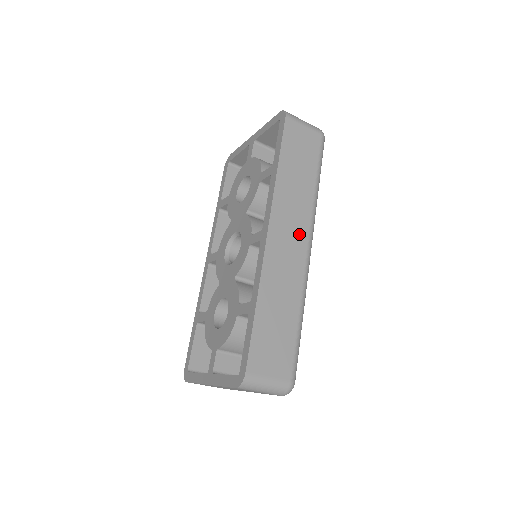
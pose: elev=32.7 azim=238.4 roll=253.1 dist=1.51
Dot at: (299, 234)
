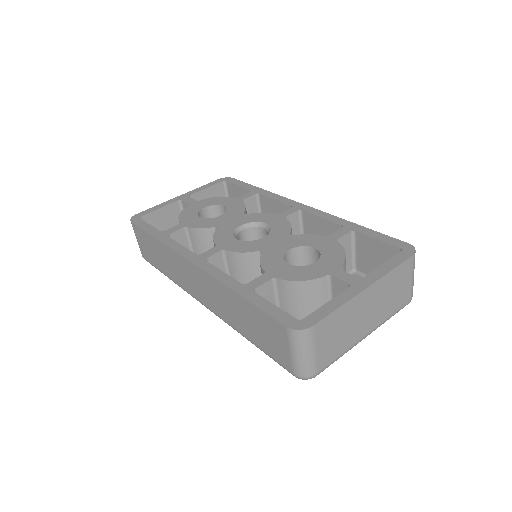
Dot at: occluded
